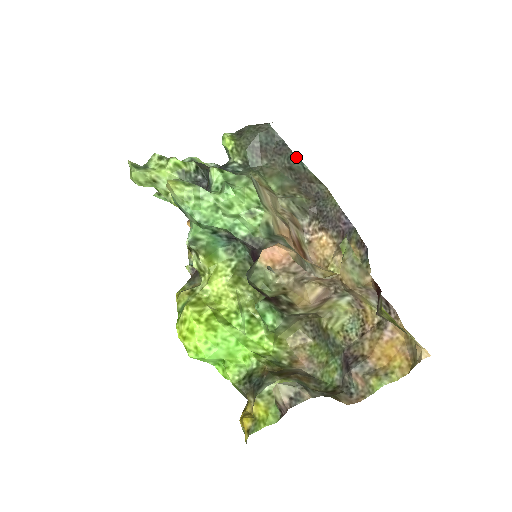
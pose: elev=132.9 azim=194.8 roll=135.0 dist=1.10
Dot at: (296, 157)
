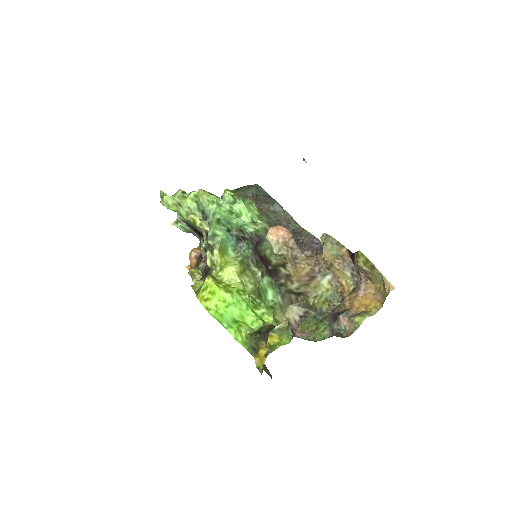
Dot at: (278, 204)
